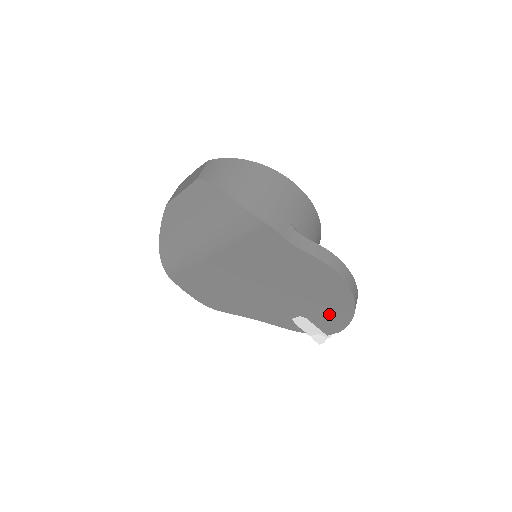
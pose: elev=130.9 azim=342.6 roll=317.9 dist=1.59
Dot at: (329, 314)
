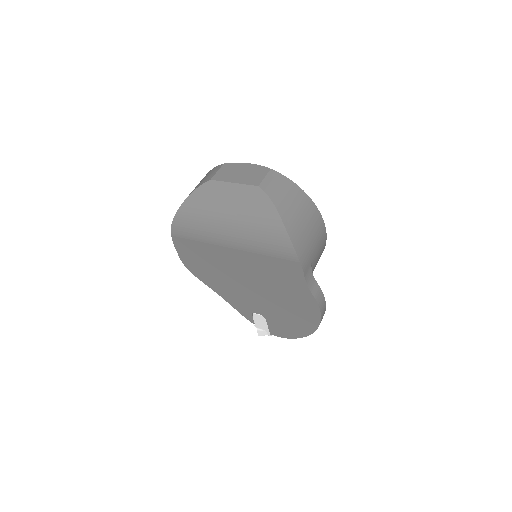
Dot at: (287, 326)
